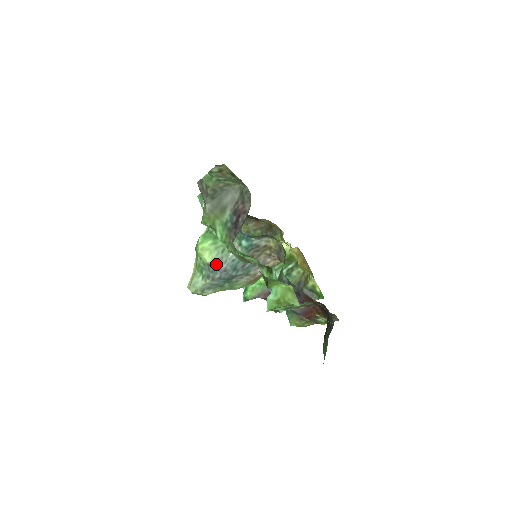
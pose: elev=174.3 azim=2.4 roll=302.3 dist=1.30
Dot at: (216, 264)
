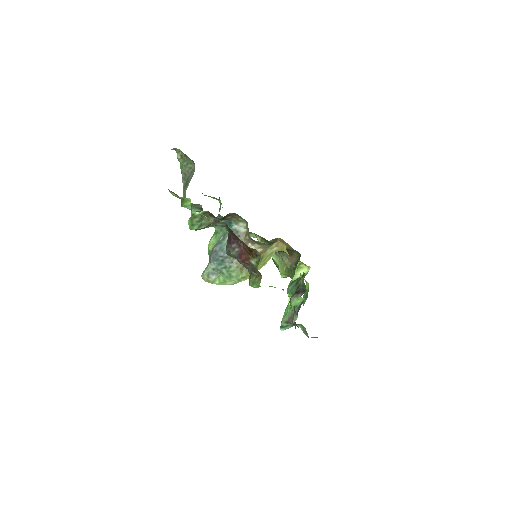
Dot at: (212, 249)
